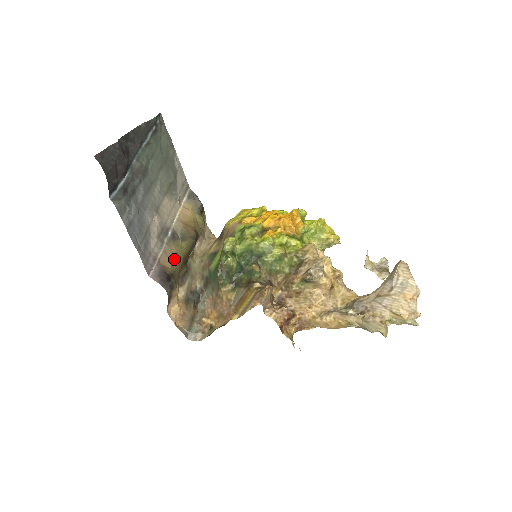
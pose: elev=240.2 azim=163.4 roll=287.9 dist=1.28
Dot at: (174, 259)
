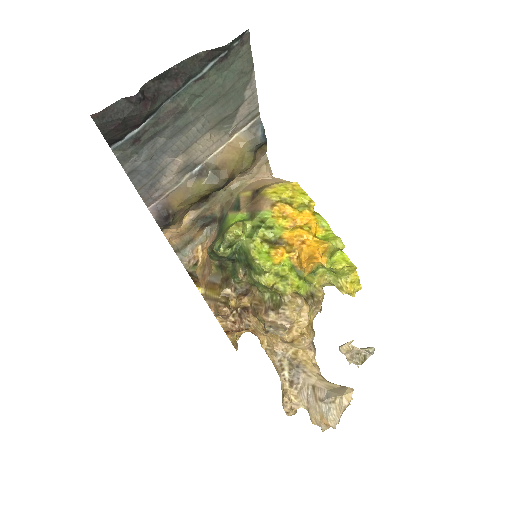
Dot at: (185, 199)
